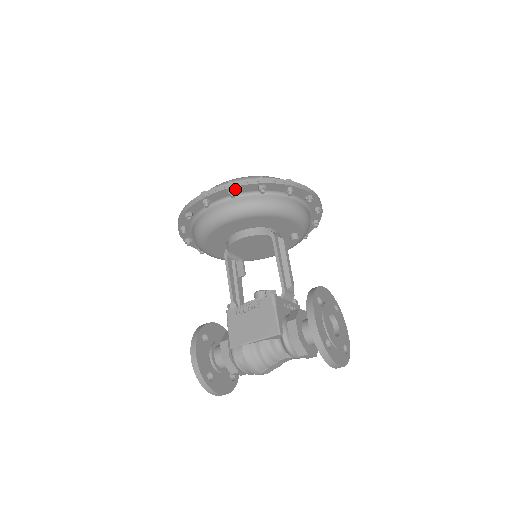
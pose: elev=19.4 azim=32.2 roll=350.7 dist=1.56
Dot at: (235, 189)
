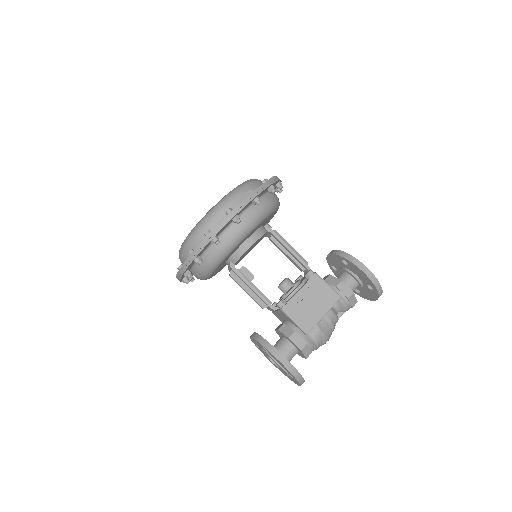
Dot at: (257, 196)
